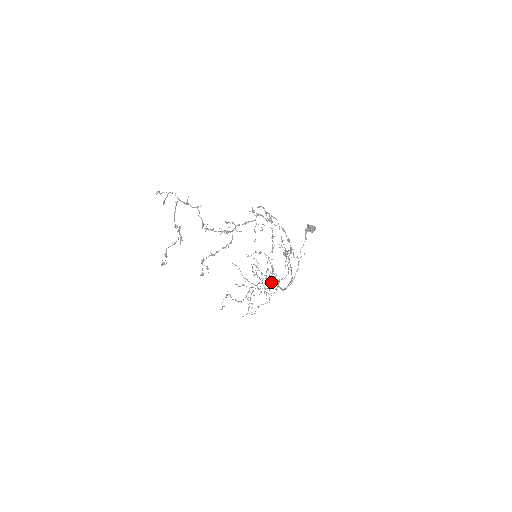
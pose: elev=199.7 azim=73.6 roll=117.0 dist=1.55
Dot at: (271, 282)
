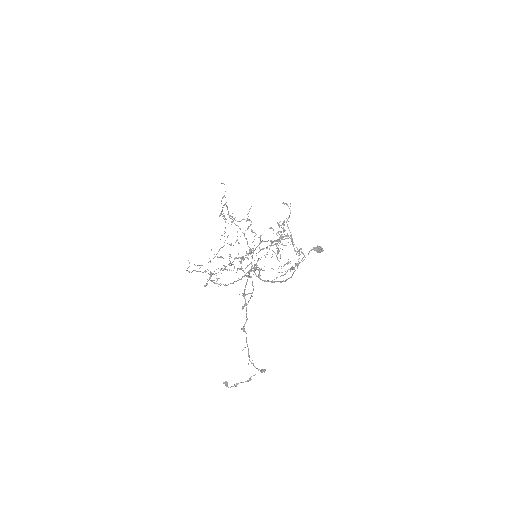
Dot at: occluded
